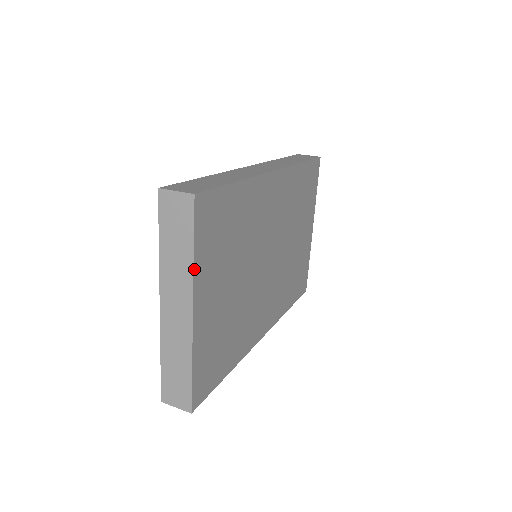
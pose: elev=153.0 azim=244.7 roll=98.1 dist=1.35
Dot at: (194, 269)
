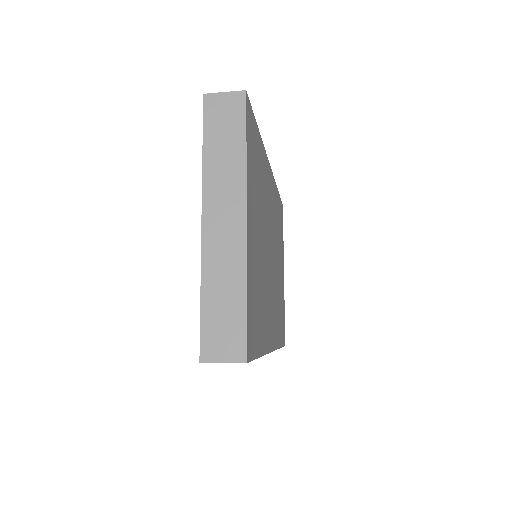
Dot at: (246, 168)
